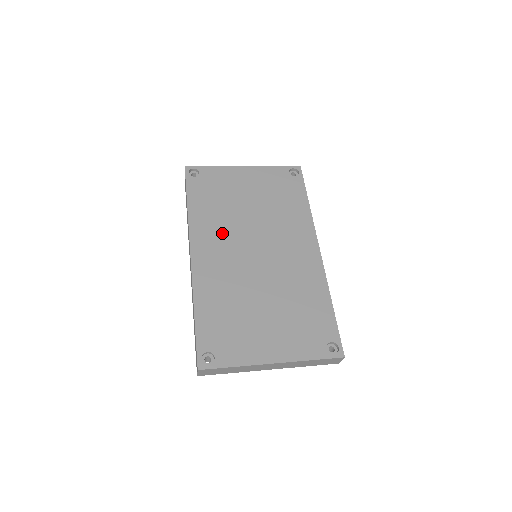
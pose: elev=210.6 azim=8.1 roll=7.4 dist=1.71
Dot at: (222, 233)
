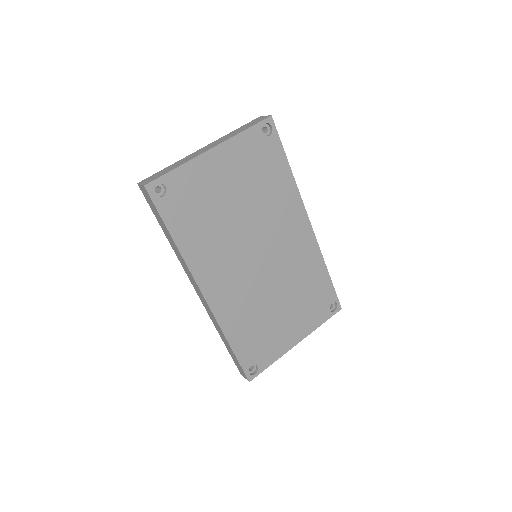
Dot at: (222, 255)
